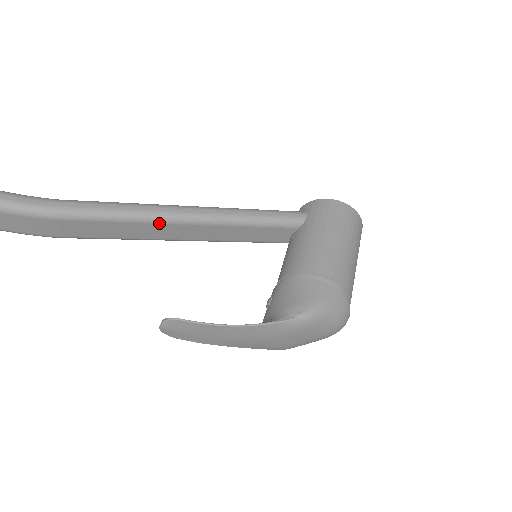
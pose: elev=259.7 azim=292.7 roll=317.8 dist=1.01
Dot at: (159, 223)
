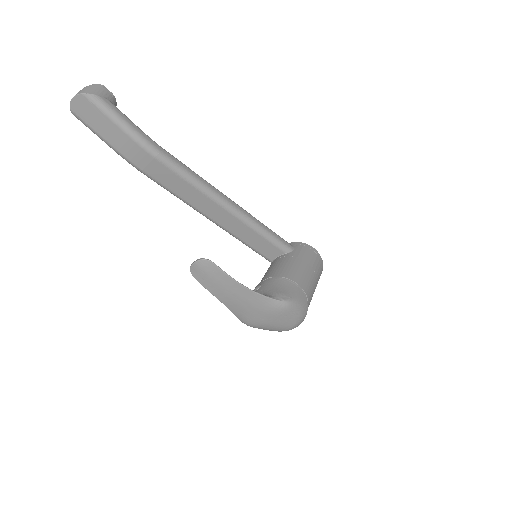
Dot at: (211, 199)
